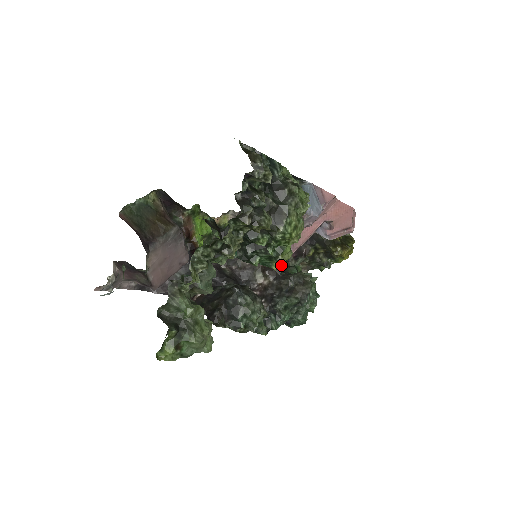
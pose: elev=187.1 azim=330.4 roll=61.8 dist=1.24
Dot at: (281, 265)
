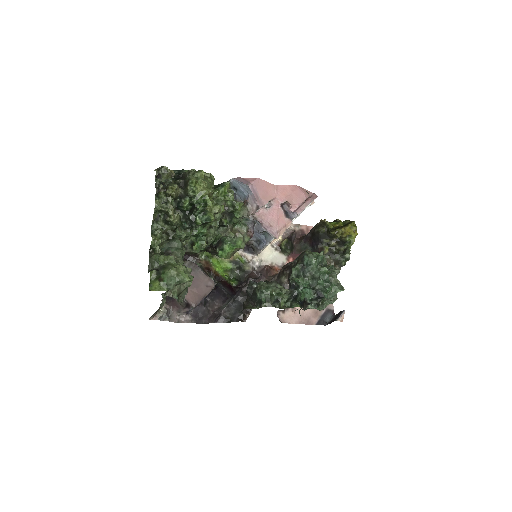
Dot at: occluded
